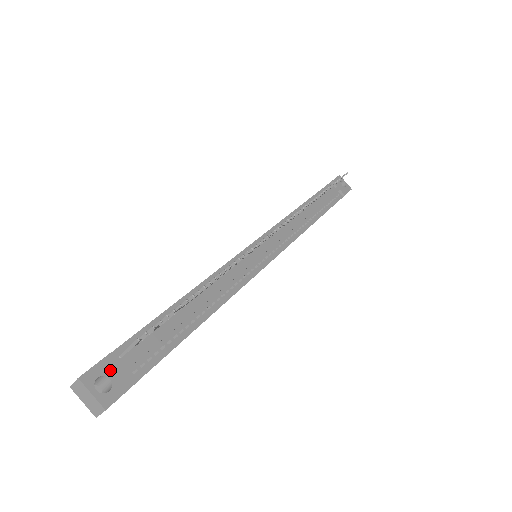
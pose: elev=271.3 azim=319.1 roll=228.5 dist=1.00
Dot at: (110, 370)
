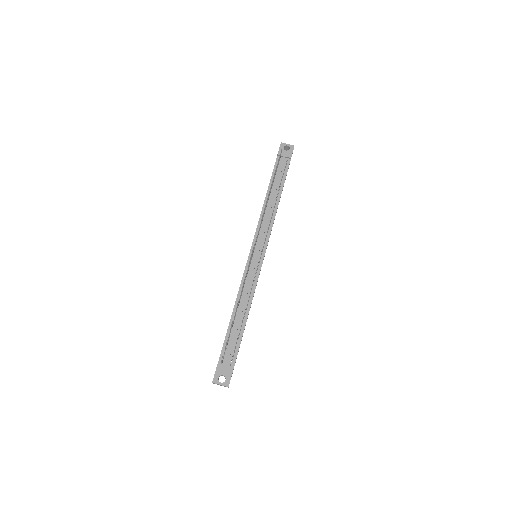
Dot at: (221, 372)
